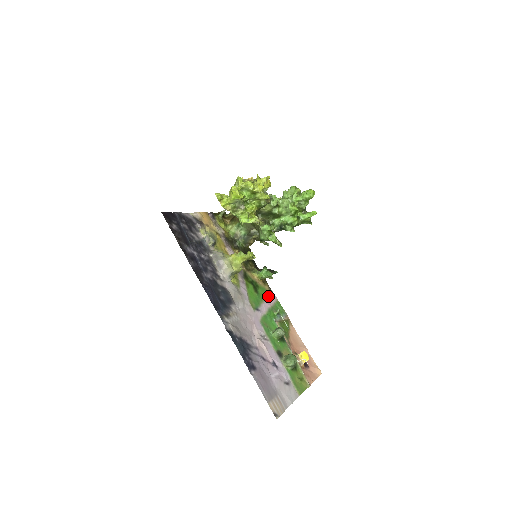
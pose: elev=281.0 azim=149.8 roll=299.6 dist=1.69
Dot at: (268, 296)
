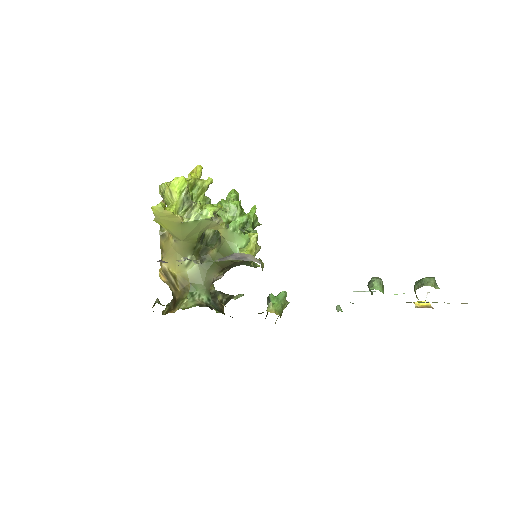
Dot at: occluded
